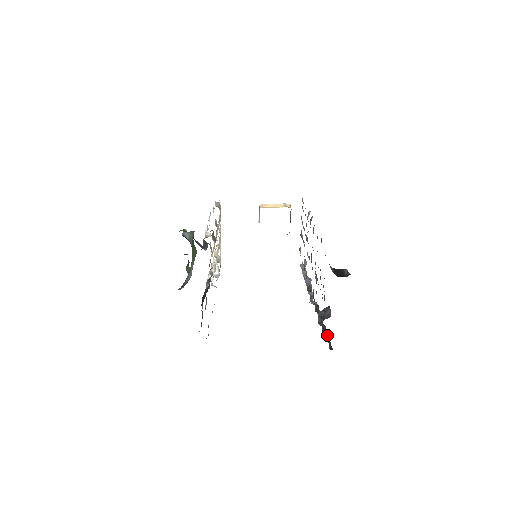
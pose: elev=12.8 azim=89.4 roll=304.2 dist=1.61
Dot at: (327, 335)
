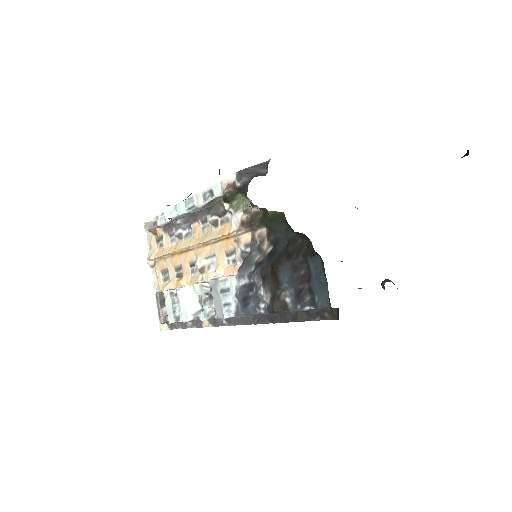
Dot at: occluded
